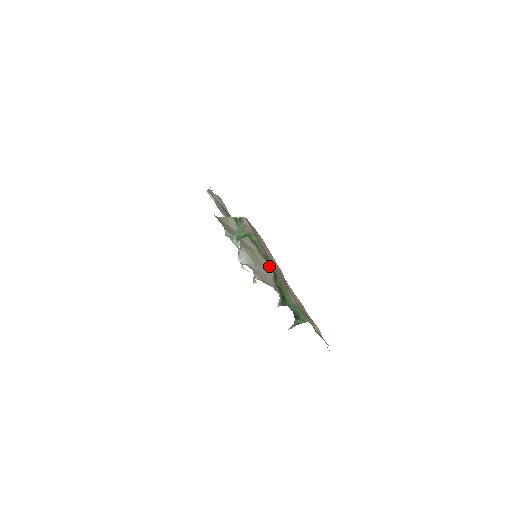
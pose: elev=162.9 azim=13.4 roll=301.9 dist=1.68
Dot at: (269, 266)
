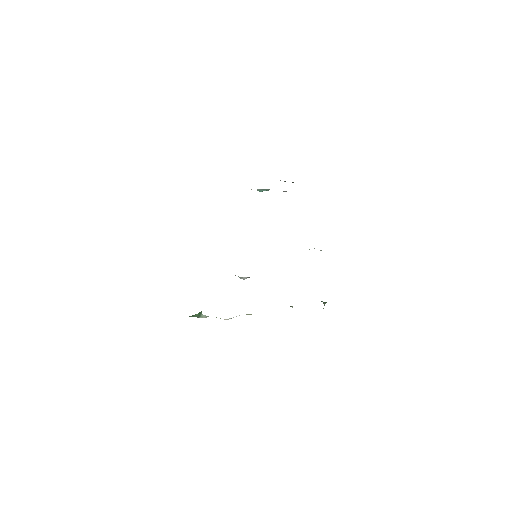
Dot at: occluded
